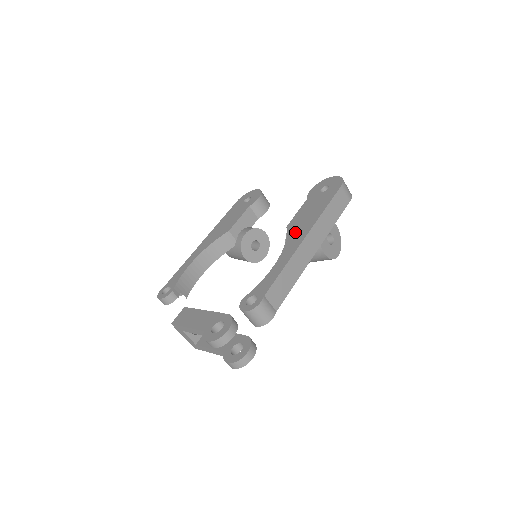
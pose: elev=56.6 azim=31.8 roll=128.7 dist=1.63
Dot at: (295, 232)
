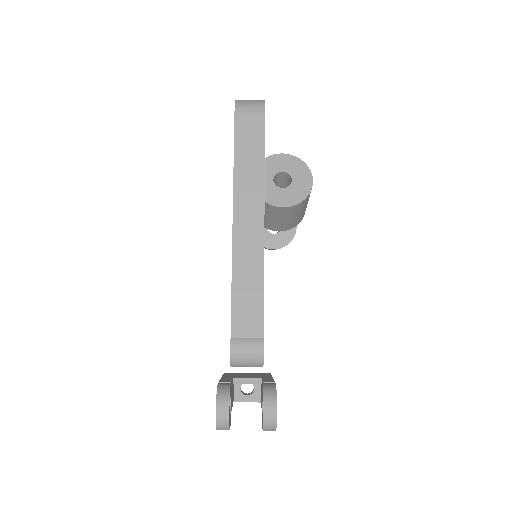
Dot at: occluded
